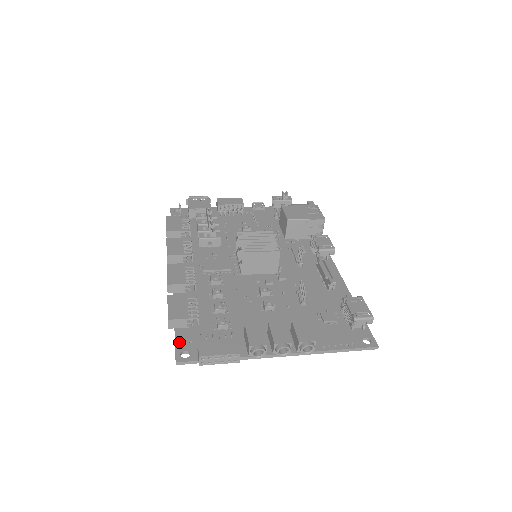
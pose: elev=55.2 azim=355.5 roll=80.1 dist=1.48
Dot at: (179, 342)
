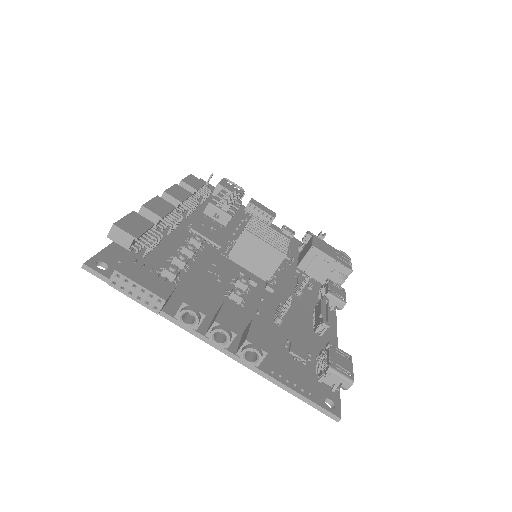
Dot at: (106, 253)
